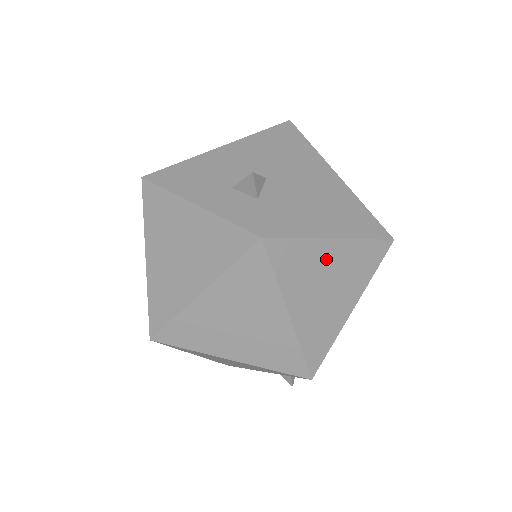
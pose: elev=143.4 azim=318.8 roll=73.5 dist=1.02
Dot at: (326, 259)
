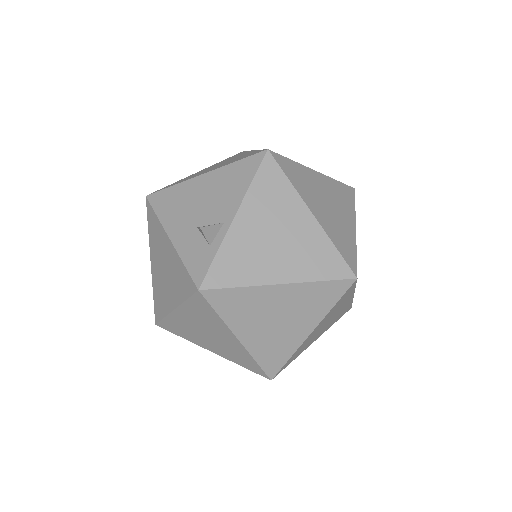
Dot at: (272, 299)
